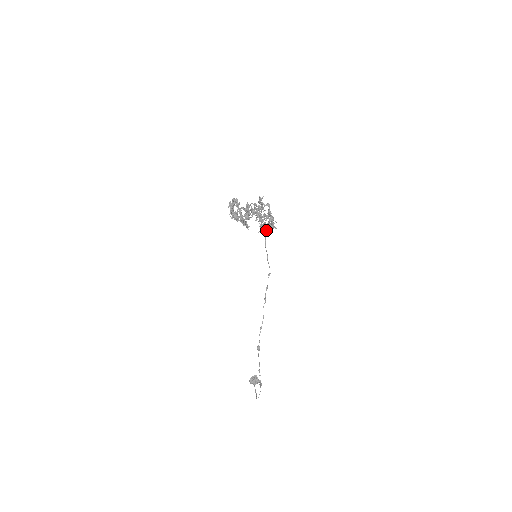
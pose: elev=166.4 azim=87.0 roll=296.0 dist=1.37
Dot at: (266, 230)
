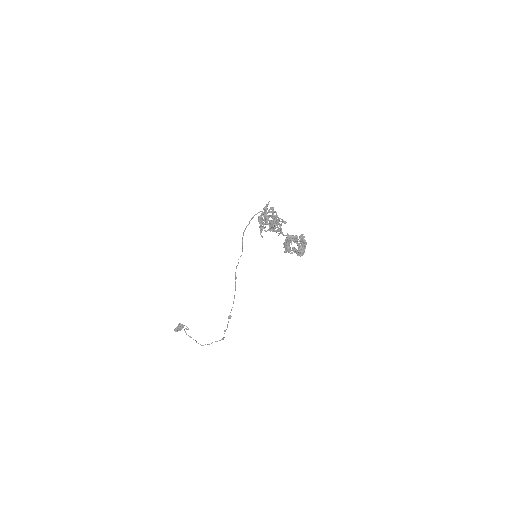
Dot at: (249, 223)
